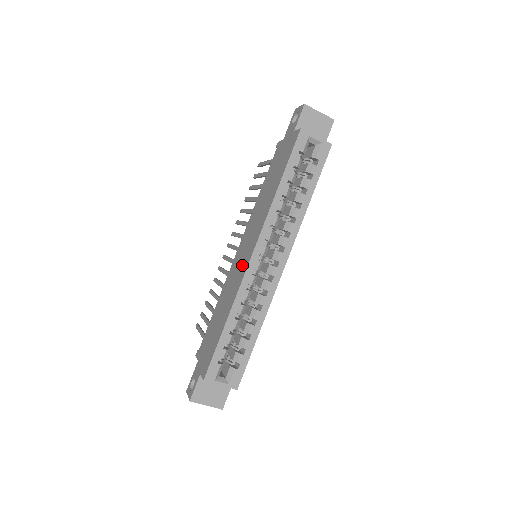
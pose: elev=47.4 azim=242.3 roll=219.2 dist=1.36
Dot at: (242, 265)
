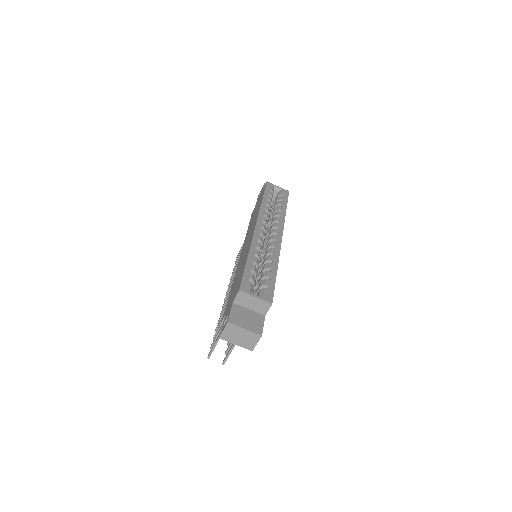
Dot at: (249, 241)
